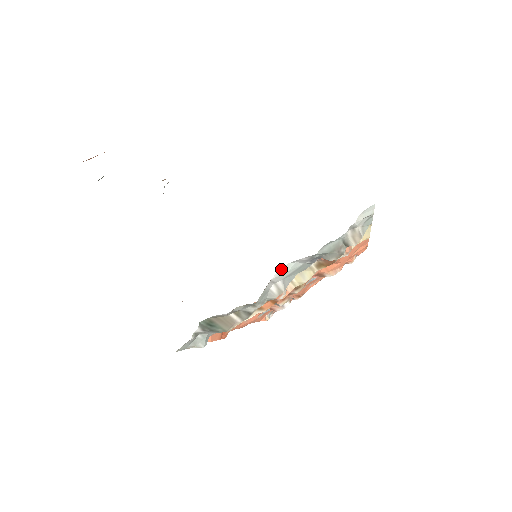
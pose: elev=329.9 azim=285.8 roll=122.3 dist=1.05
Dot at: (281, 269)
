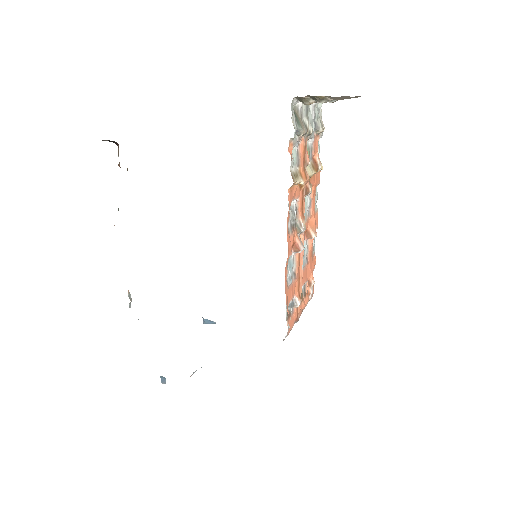
Dot at: occluded
